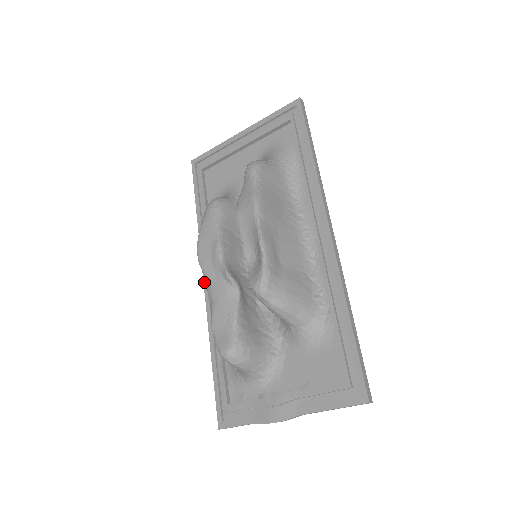
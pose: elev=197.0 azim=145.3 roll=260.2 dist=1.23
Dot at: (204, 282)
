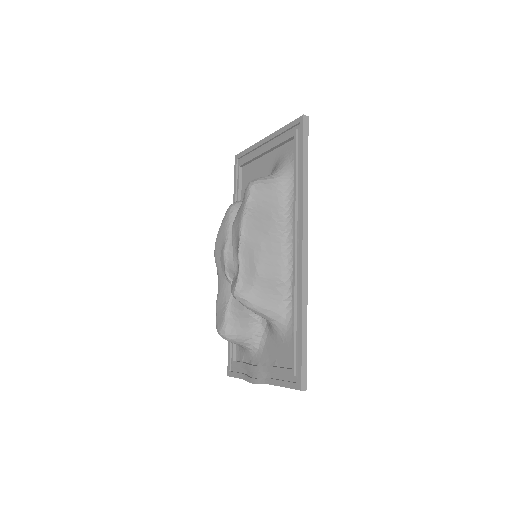
Dot at: occluded
